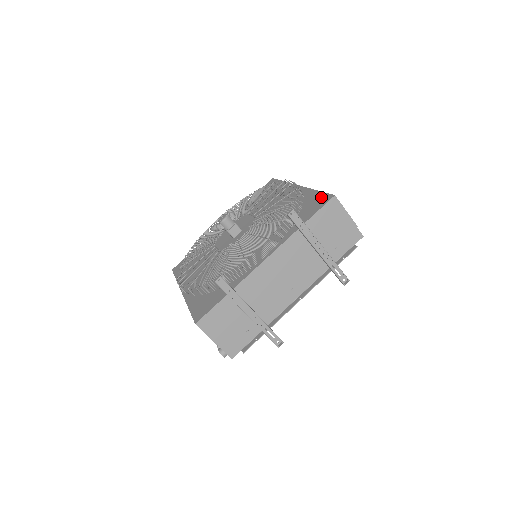
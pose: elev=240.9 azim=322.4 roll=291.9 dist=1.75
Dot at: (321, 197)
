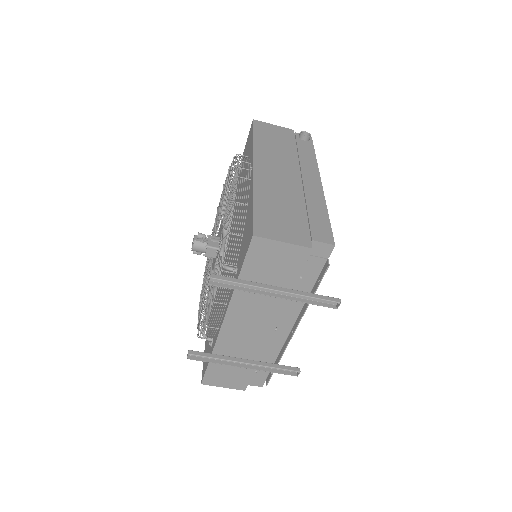
Dot at: (249, 226)
